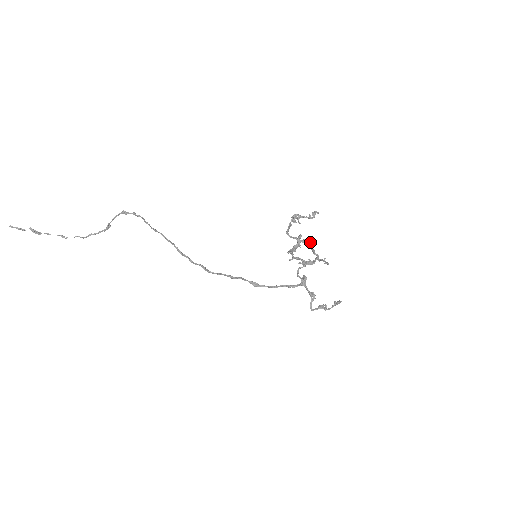
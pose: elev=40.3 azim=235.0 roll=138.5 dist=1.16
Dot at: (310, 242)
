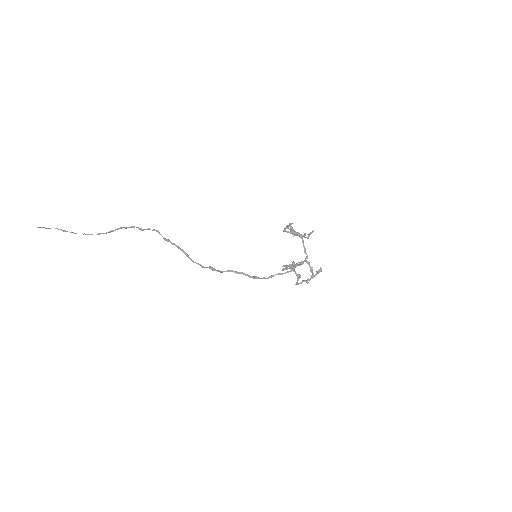
Dot at: occluded
